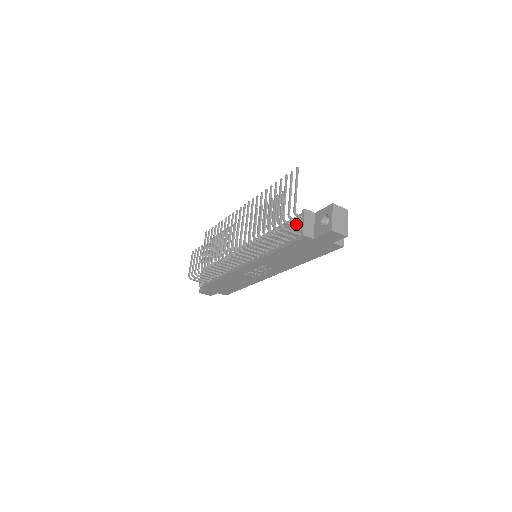
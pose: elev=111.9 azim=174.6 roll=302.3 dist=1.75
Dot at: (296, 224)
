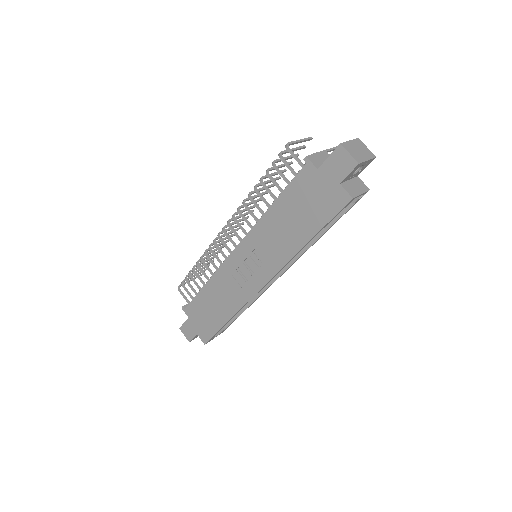
Dot at: occluded
